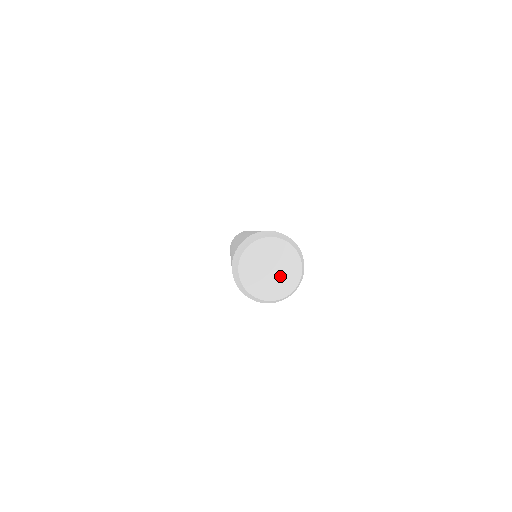
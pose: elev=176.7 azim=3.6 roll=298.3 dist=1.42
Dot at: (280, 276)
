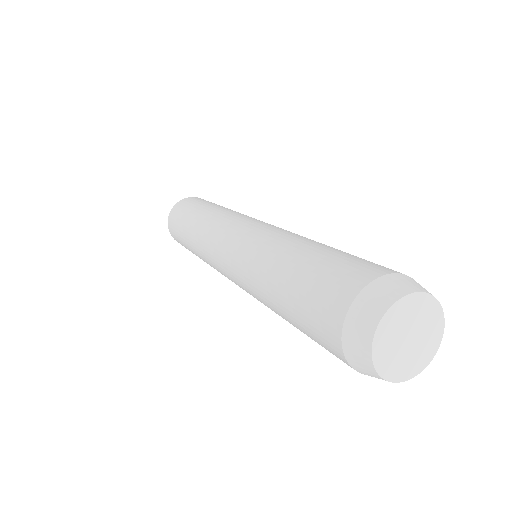
Dot at: (422, 329)
